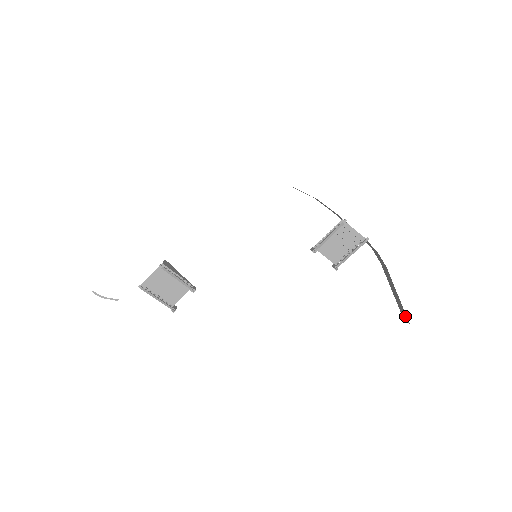
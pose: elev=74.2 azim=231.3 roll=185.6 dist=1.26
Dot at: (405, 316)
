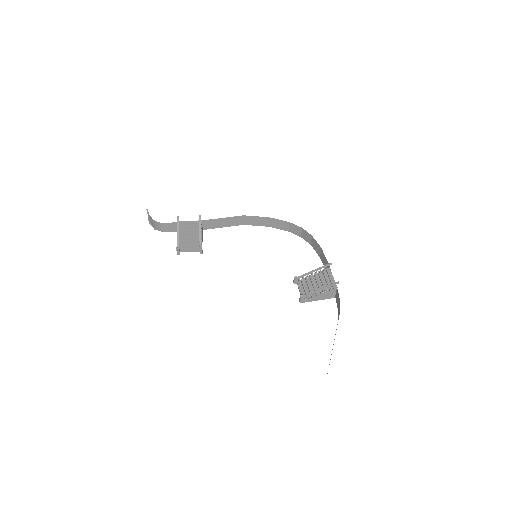
Dot at: occluded
